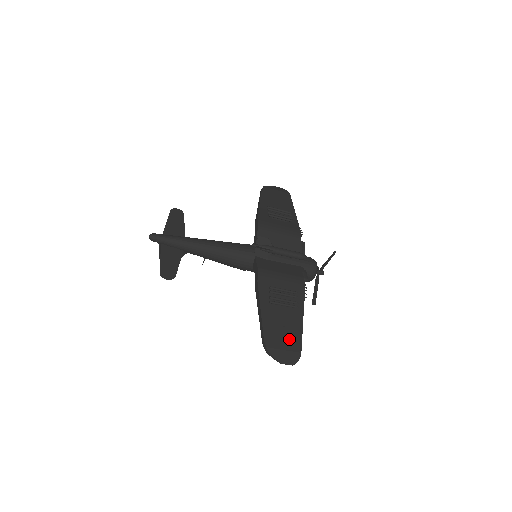
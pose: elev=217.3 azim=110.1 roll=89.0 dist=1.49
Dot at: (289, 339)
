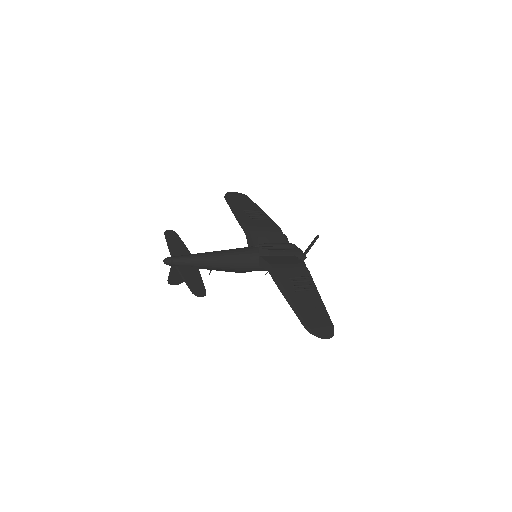
Dot at: (321, 317)
